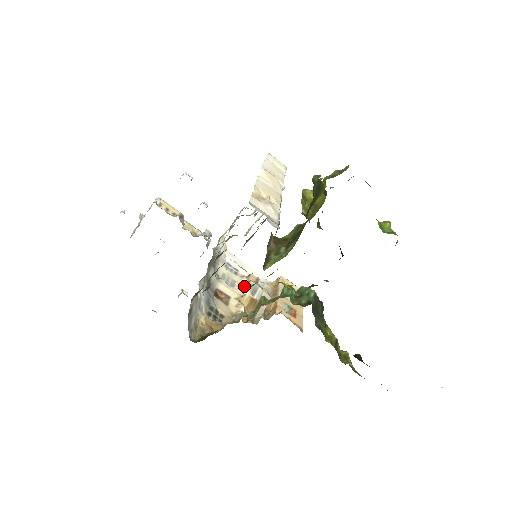
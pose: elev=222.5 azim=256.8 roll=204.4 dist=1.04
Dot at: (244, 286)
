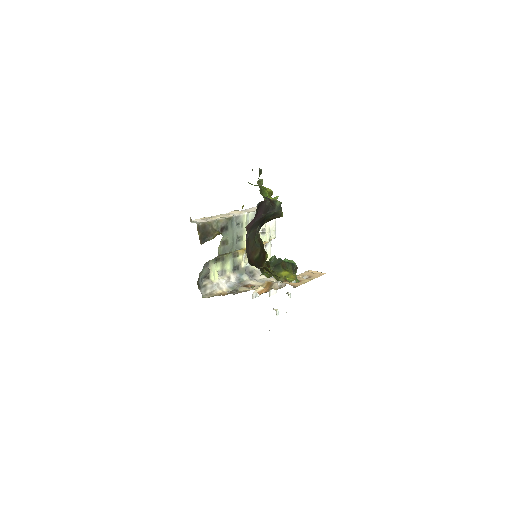
Dot at: occluded
